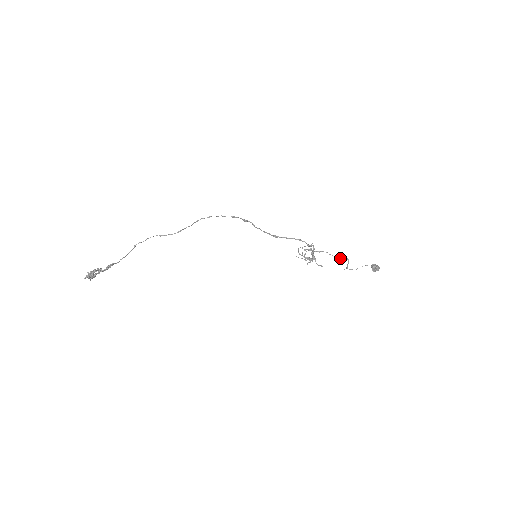
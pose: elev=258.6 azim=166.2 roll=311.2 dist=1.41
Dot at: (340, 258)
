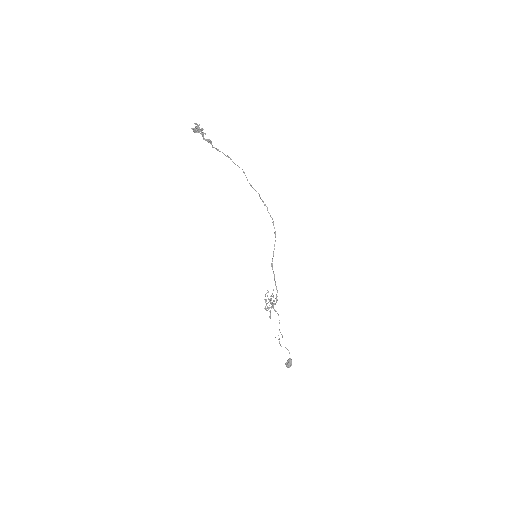
Dot at: occluded
